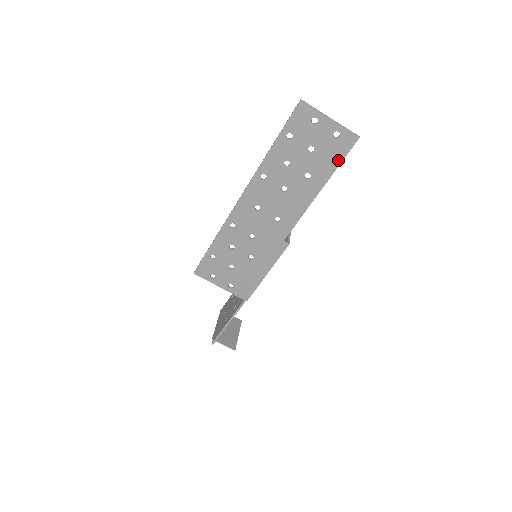
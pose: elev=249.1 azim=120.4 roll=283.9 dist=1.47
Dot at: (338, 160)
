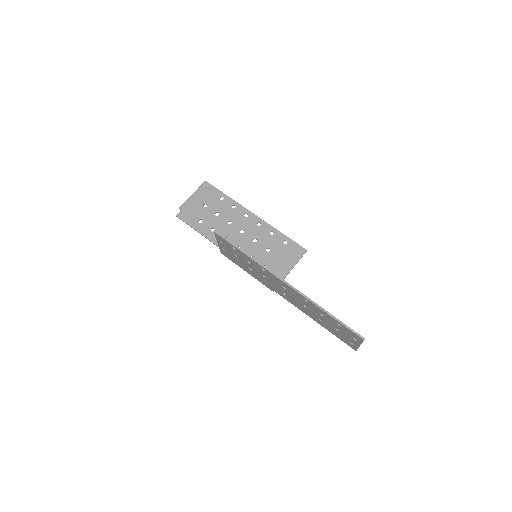
Dot at: (338, 337)
